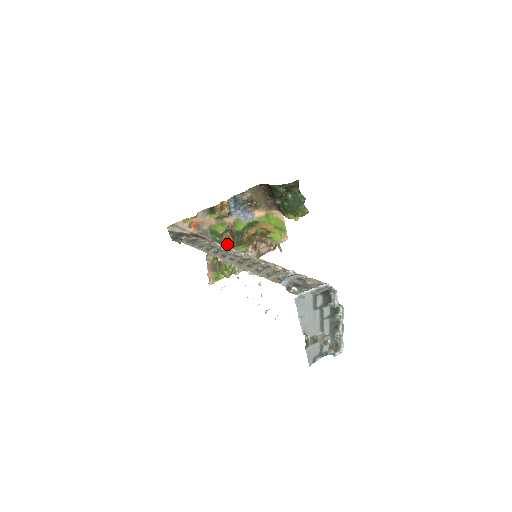
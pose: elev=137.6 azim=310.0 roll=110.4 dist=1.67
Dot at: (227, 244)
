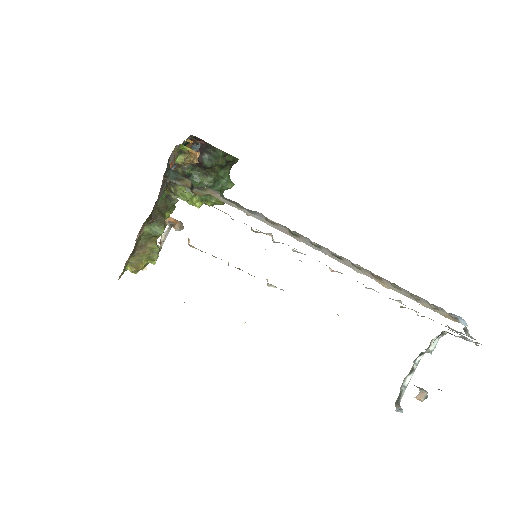
Dot at: (169, 214)
